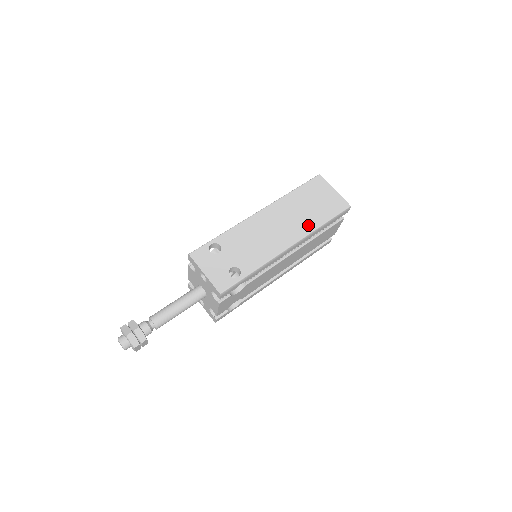
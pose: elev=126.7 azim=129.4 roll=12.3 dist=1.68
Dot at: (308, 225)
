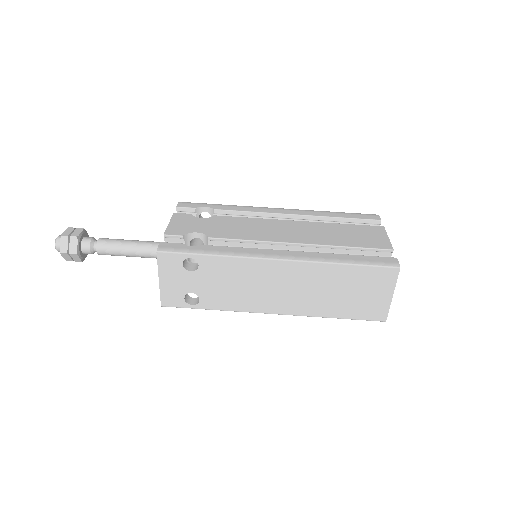
Dot at: (316, 309)
